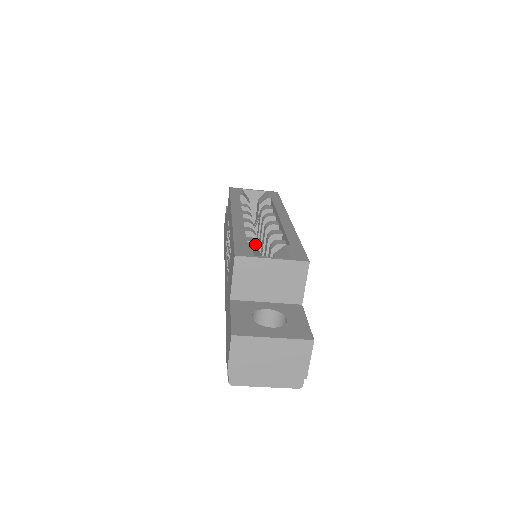
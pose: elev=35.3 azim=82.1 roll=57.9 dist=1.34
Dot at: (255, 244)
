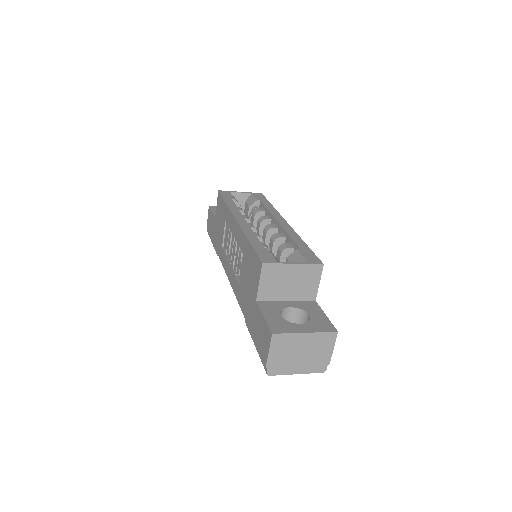
Dot at: occluded
